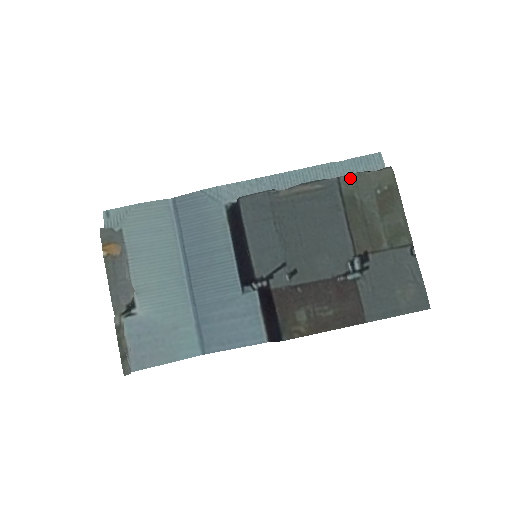
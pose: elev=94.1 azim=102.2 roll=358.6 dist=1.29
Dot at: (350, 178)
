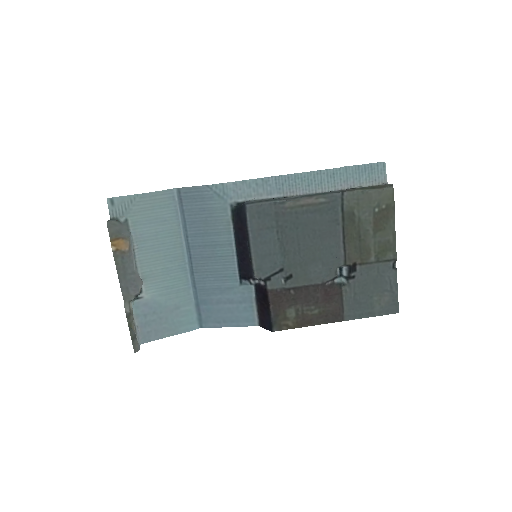
Dot at: (353, 195)
